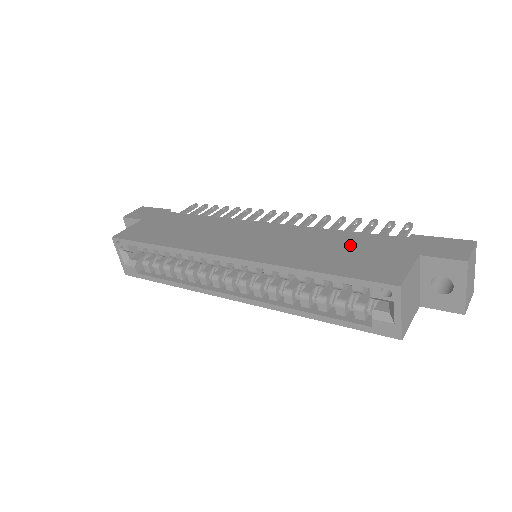
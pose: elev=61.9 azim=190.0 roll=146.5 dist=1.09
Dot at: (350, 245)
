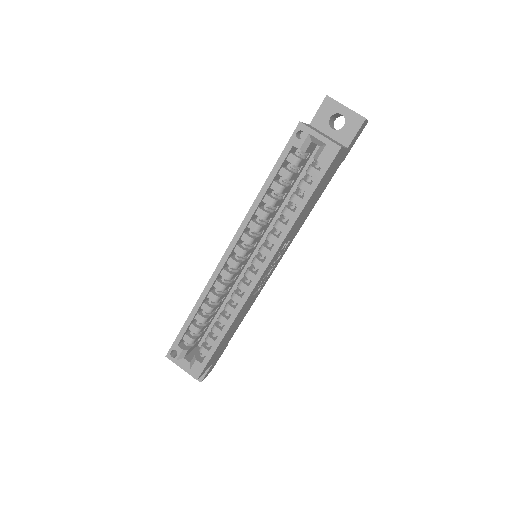
Dot at: occluded
